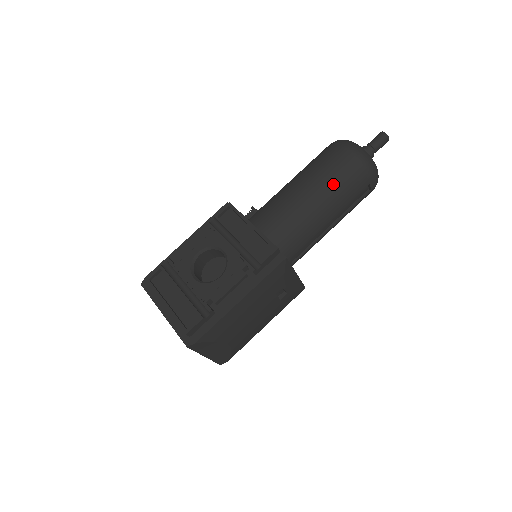
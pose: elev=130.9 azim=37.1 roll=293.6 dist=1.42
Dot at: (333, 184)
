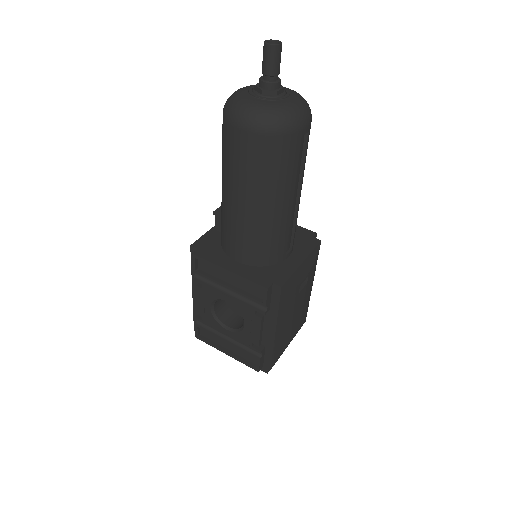
Dot at: (264, 180)
